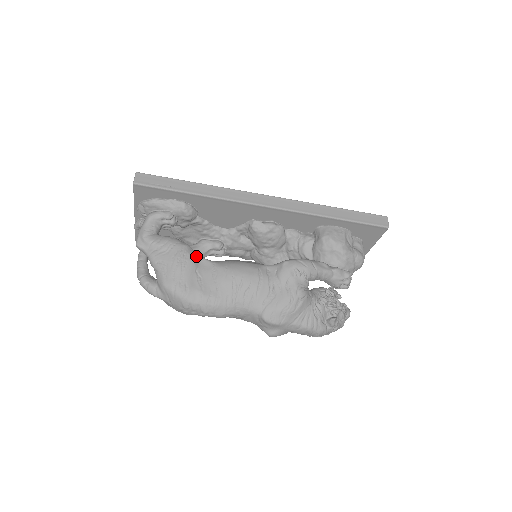
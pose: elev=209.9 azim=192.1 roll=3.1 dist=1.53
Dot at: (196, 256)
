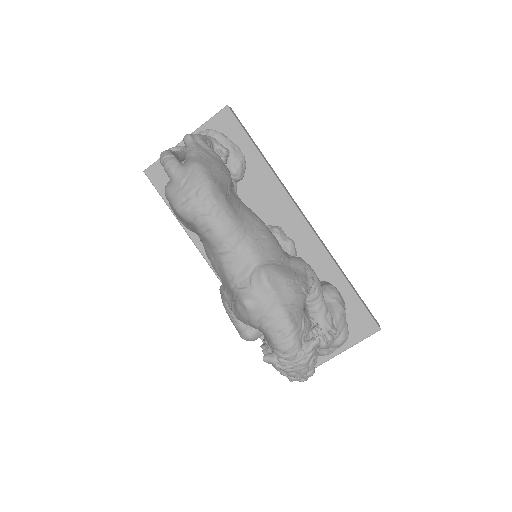
Dot at: occluded
